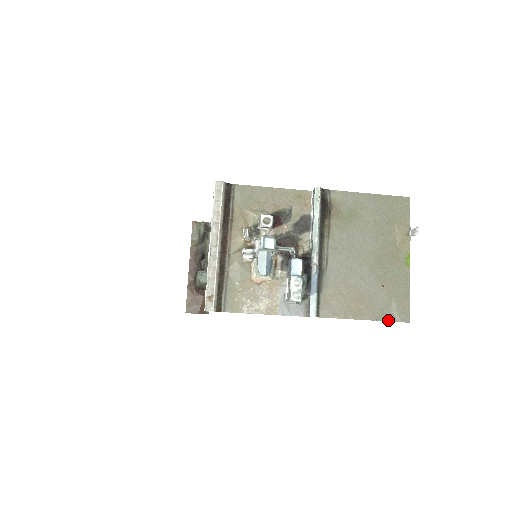
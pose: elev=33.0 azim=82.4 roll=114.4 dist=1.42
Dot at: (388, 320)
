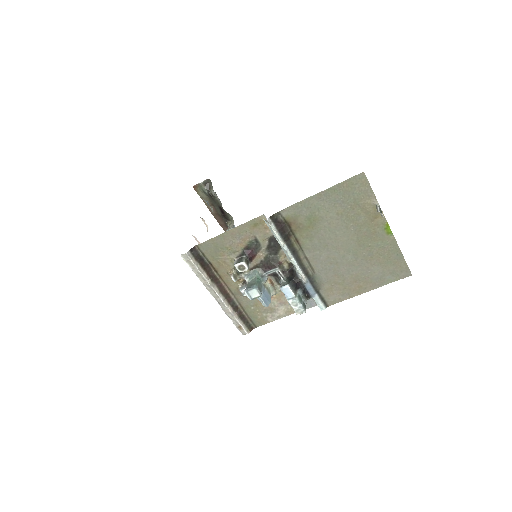
Dot at: (390, 282)
